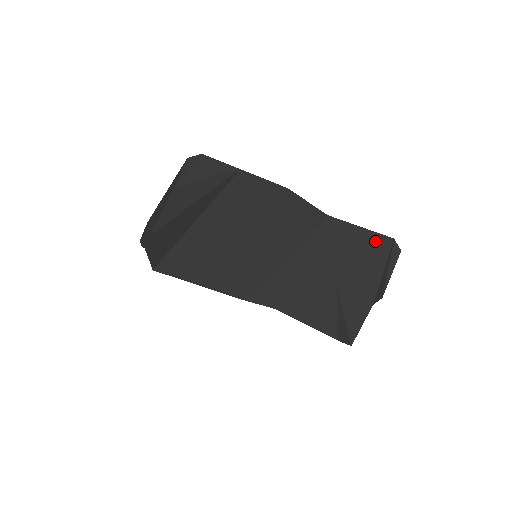
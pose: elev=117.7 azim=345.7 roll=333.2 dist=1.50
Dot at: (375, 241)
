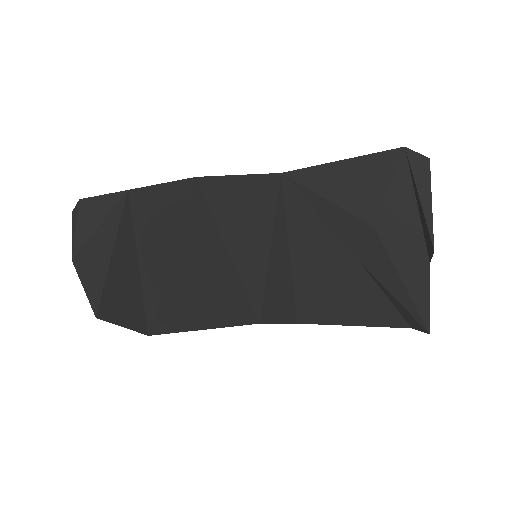
Dot at: (375, 169)
